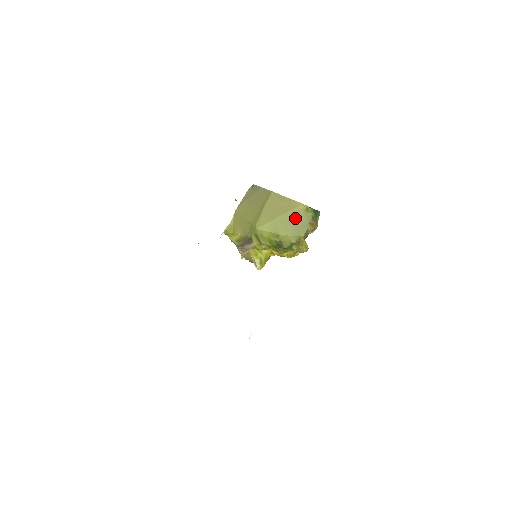
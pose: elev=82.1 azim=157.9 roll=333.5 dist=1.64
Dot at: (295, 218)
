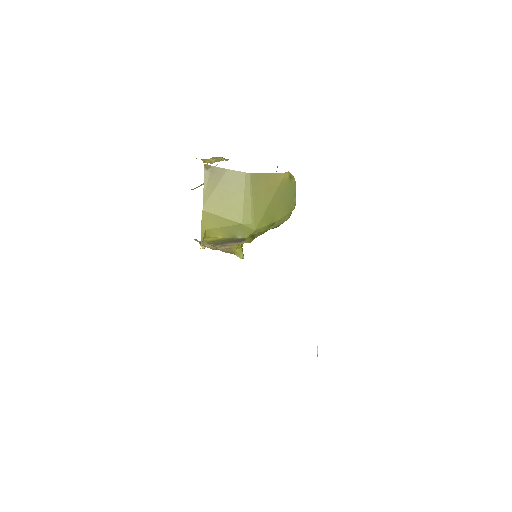
Dot at: (283, 194)
